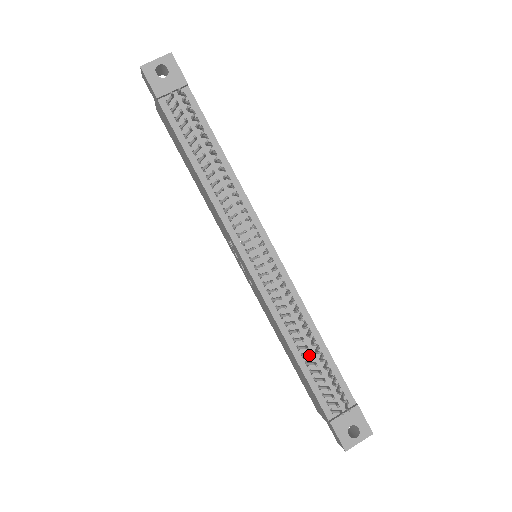
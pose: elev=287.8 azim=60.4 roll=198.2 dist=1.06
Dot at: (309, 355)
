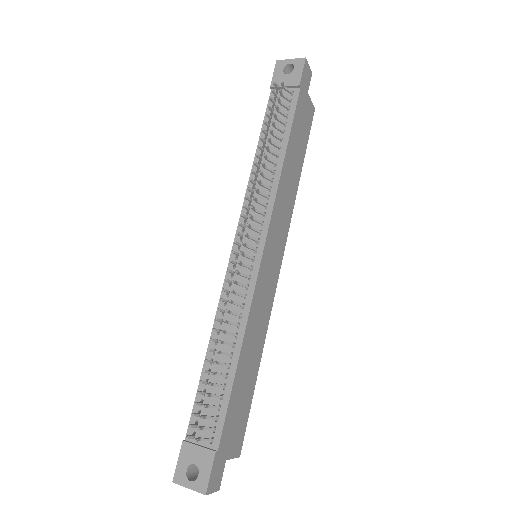
Dot at: (210, 360)
